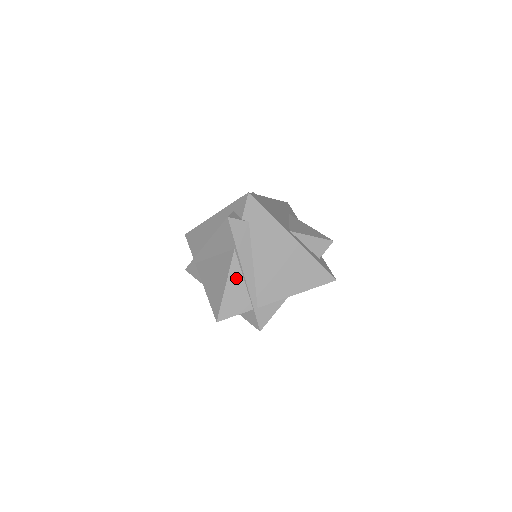
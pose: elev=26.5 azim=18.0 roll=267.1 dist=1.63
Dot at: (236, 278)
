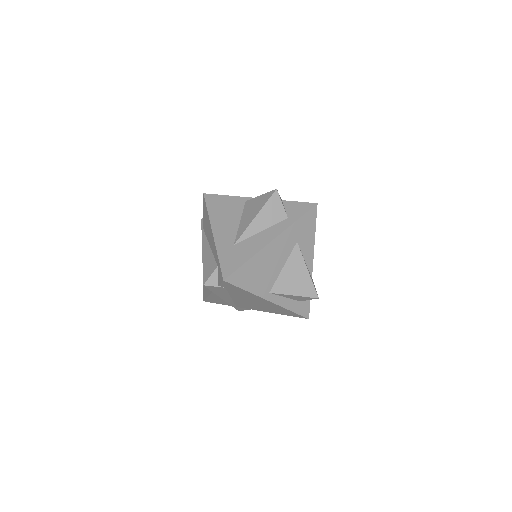
Dot at: (217, 297)
